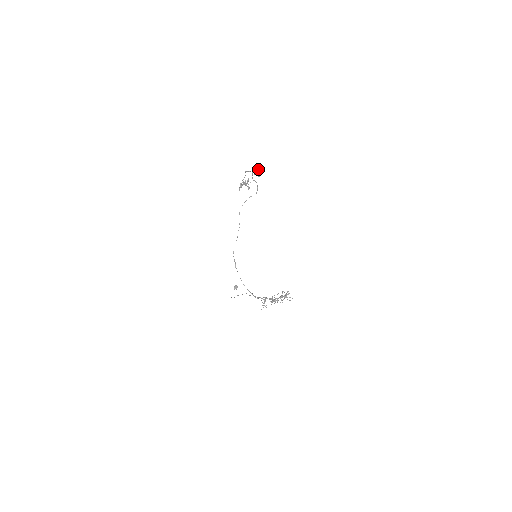
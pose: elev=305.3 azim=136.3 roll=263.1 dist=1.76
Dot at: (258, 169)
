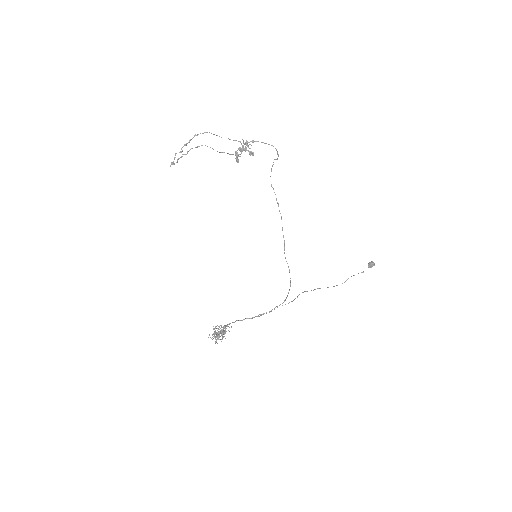
Dot at: occluded
